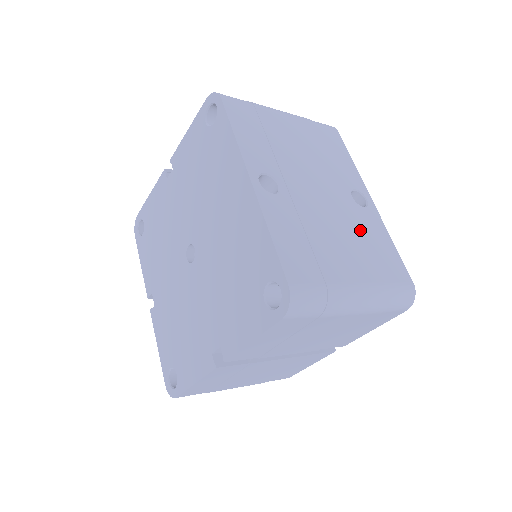
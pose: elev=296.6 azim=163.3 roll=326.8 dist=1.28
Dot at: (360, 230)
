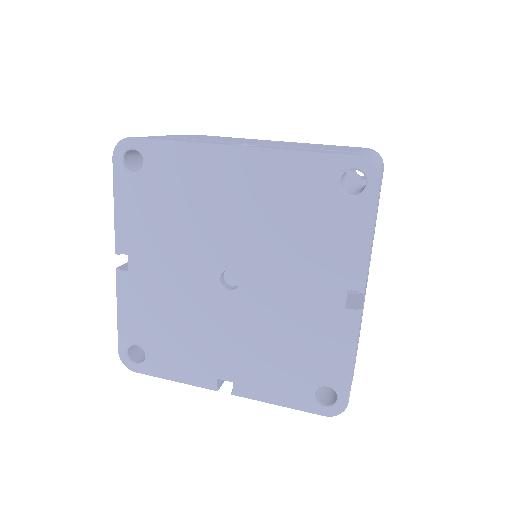
Dot at: occluded
